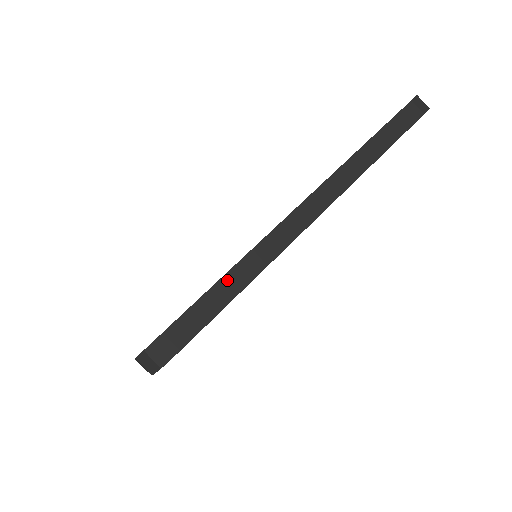
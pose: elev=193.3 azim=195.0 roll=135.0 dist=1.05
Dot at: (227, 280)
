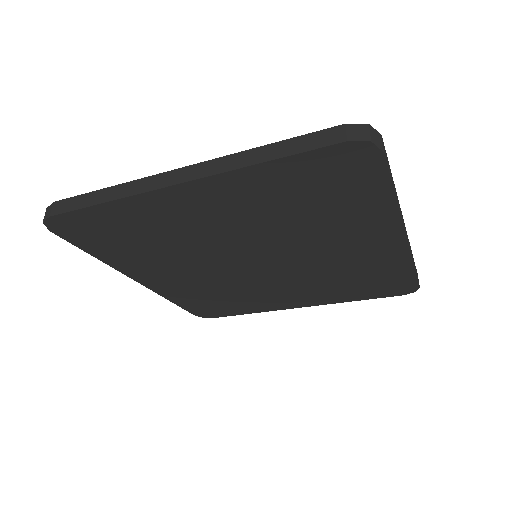
Dot at: occluded
